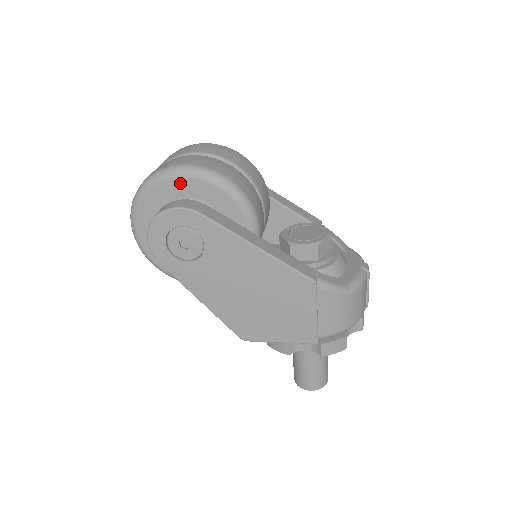
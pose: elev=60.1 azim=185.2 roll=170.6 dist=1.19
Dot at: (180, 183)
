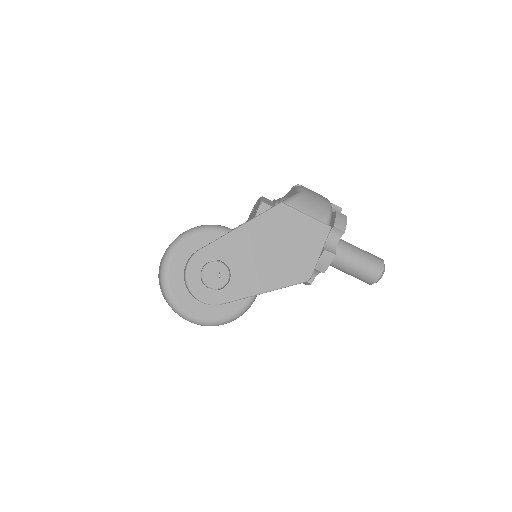
Dot at: (175, 261)
